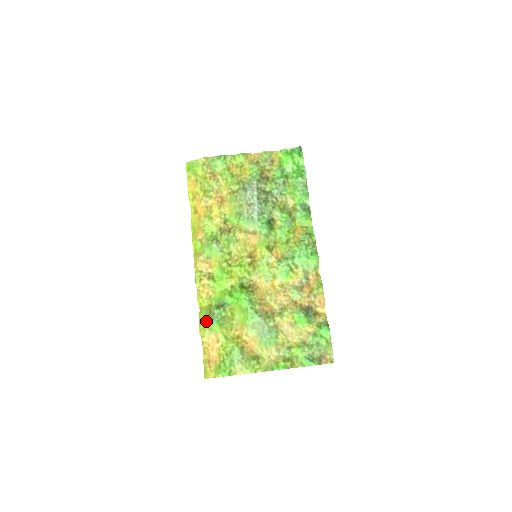
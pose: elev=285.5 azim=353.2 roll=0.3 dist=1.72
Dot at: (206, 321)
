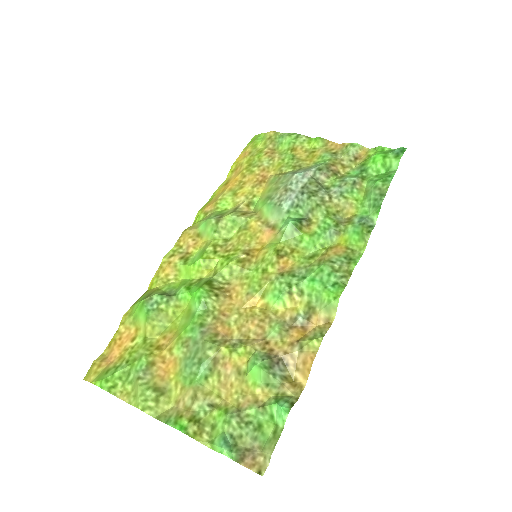
Dot at: (137, 304)
